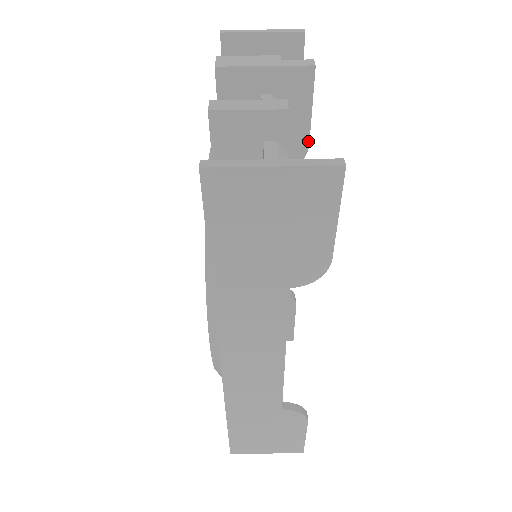
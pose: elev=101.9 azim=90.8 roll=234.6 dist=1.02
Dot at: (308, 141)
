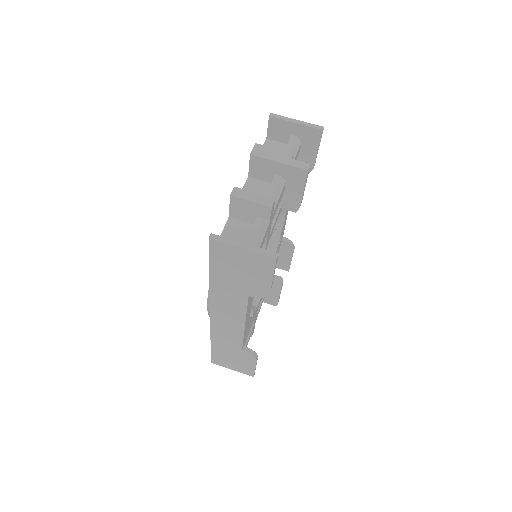
Dot at: (300, 204)
